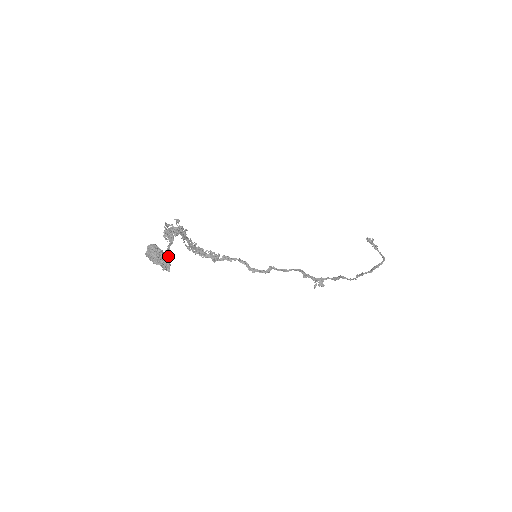
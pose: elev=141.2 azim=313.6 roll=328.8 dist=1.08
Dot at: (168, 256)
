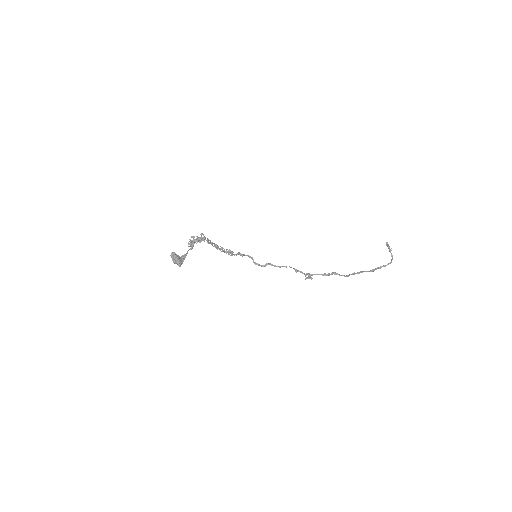
Dot at: (185, 257)
